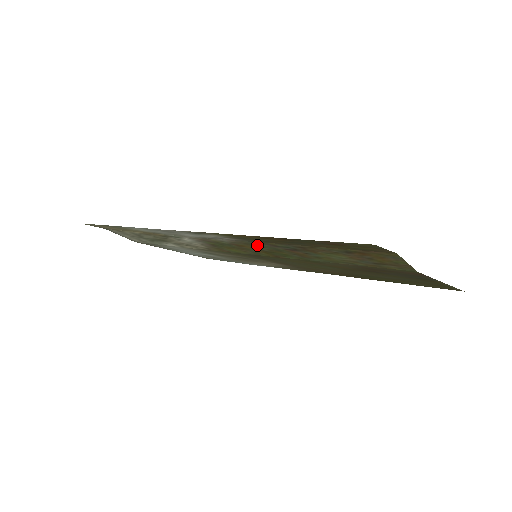
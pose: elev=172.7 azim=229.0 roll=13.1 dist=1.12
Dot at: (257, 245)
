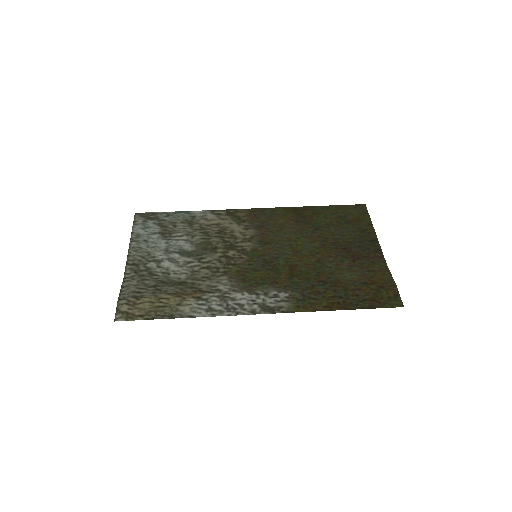
Dot at: (296, 285)
